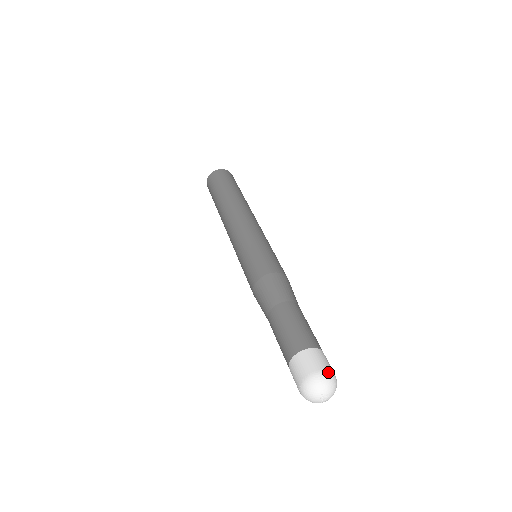
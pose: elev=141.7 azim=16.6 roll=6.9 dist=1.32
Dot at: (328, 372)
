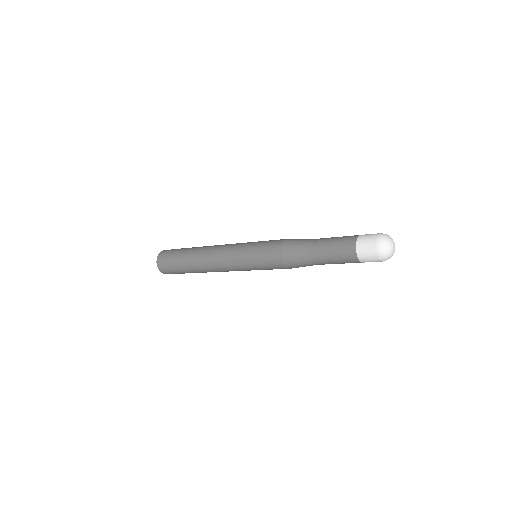
Dot at: (380, 234)
